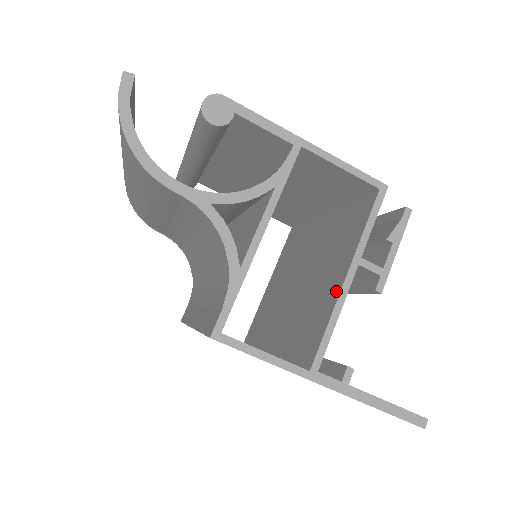
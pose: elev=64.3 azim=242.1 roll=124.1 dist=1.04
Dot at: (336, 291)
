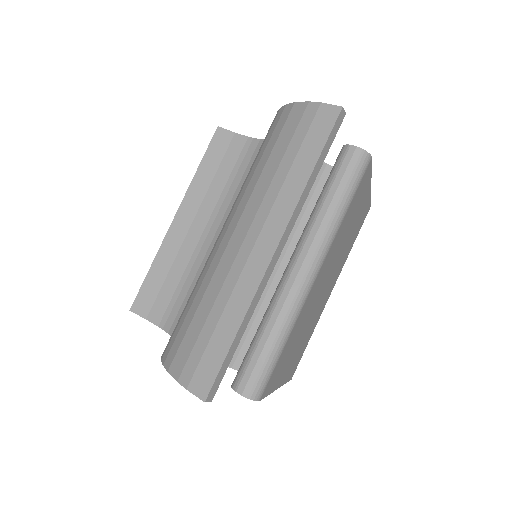
Dot at: occluded
